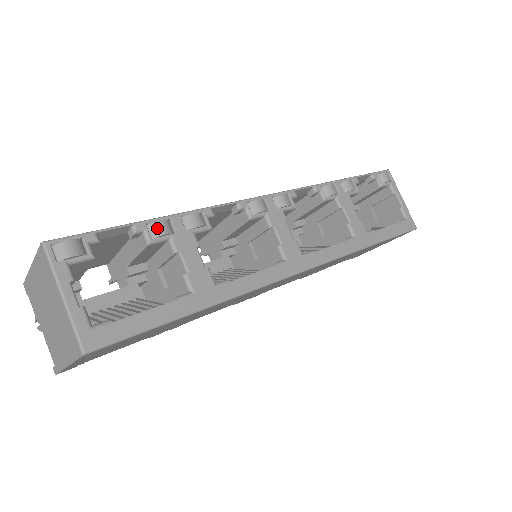
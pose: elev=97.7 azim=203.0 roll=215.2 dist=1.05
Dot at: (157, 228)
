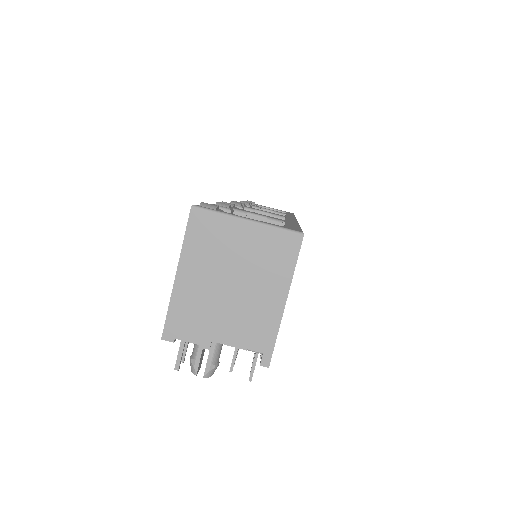
Dot at: (222, 204)
